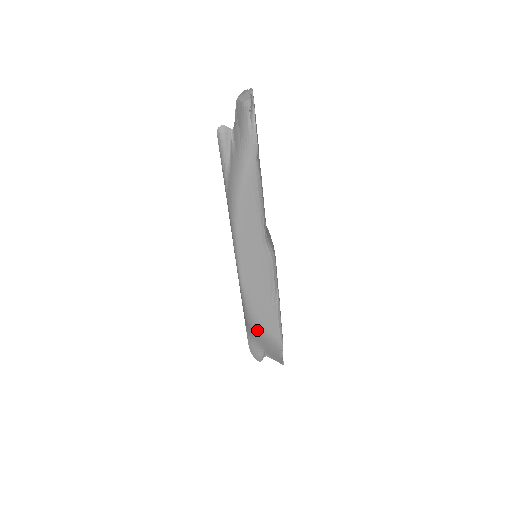
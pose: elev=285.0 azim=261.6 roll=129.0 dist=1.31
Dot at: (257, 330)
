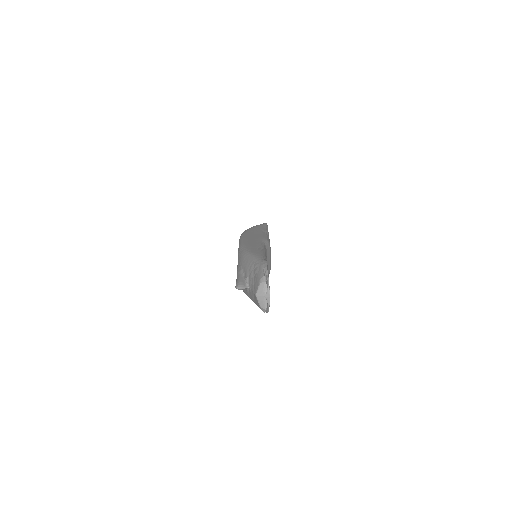
Dot at: occluded
